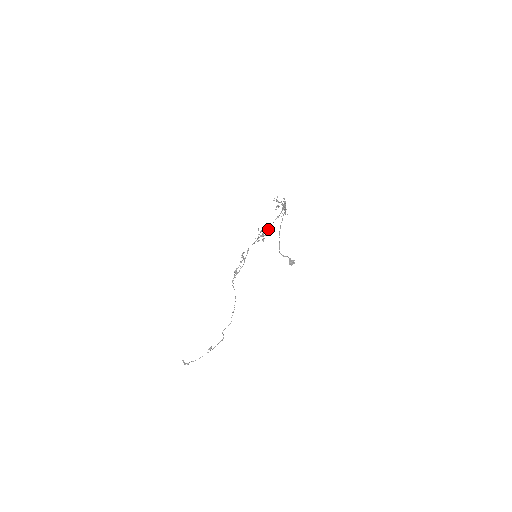
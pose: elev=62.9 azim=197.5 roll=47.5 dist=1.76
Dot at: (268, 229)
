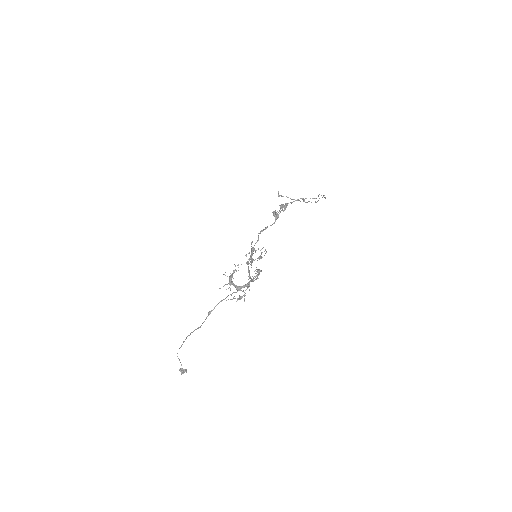
Dot at: occluded
